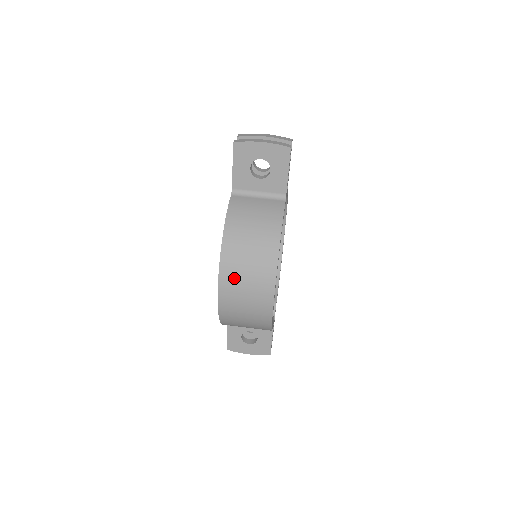
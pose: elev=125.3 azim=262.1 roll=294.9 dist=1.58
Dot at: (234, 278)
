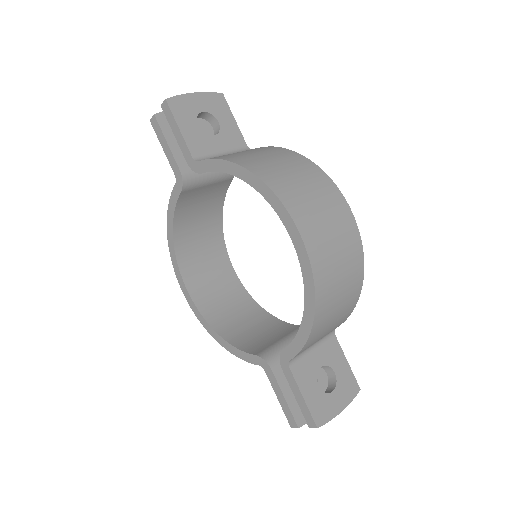
Dot at: (300, 201)
